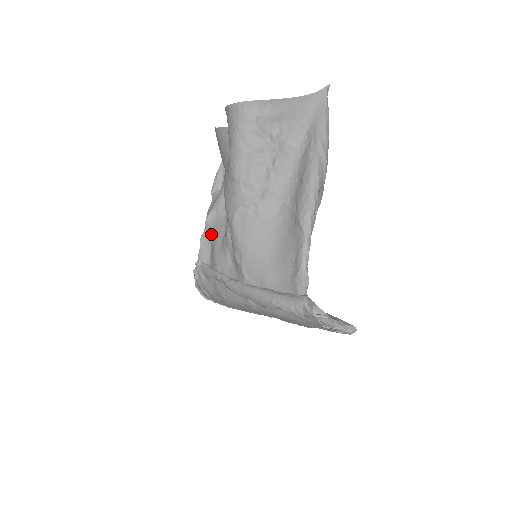
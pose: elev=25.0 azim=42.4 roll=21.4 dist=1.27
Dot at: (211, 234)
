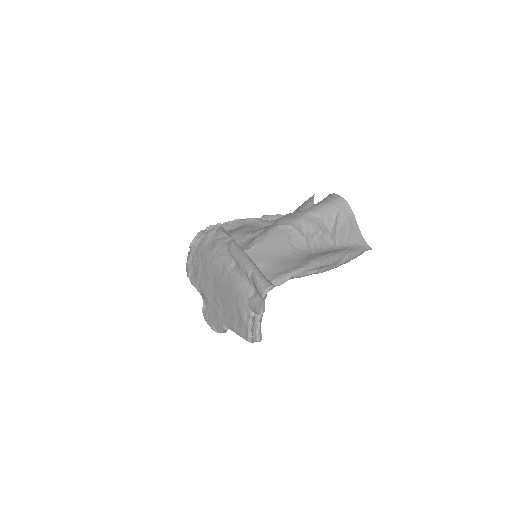
Dot at: (245, 224)
